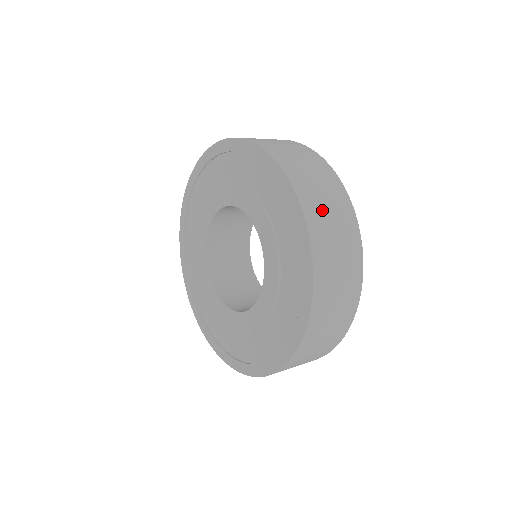
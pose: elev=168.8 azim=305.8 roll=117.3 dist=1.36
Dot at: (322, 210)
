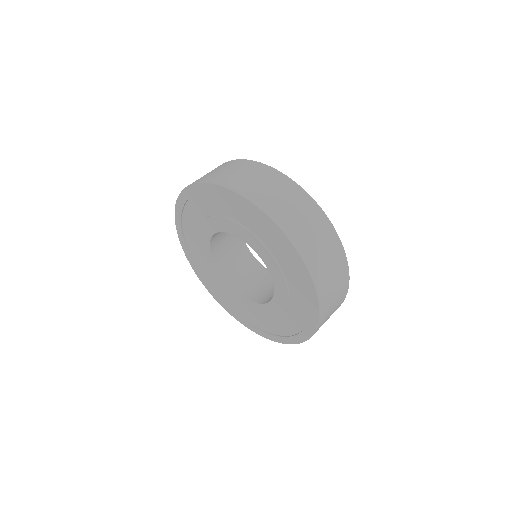
Dot at: (255, 186)
